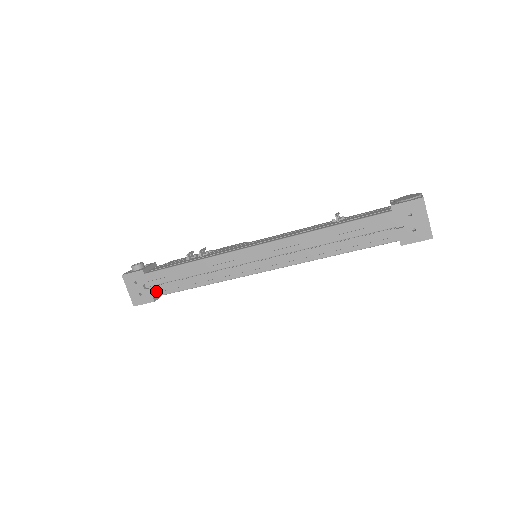
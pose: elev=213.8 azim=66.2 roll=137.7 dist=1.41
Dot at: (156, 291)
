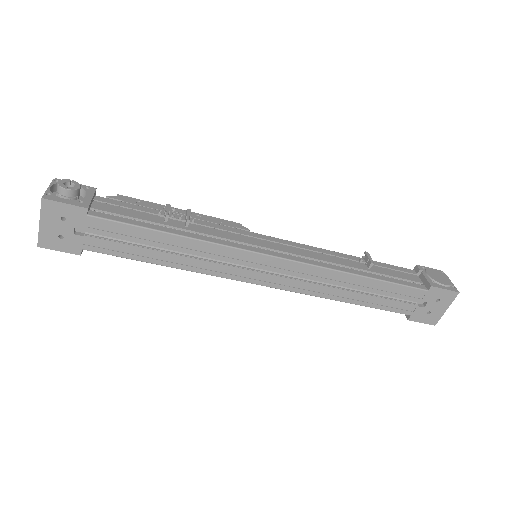
Dot at: (93, 244)
